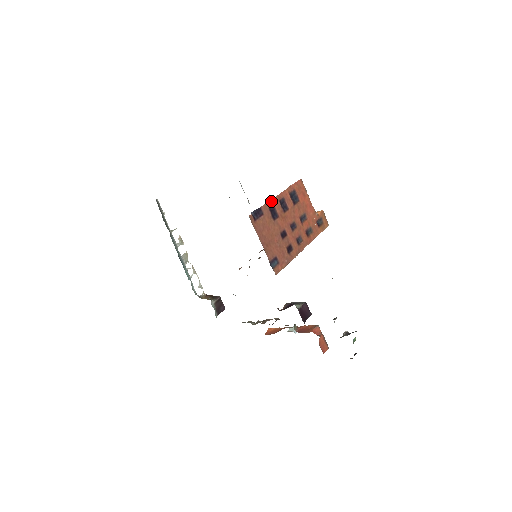
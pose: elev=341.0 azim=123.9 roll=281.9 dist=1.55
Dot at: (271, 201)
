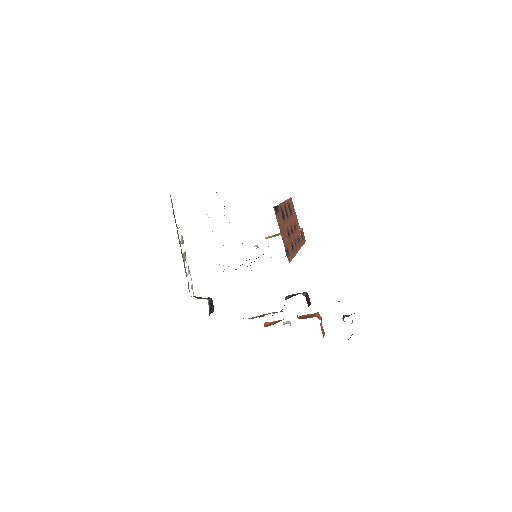
Dot at: (281, 204)
